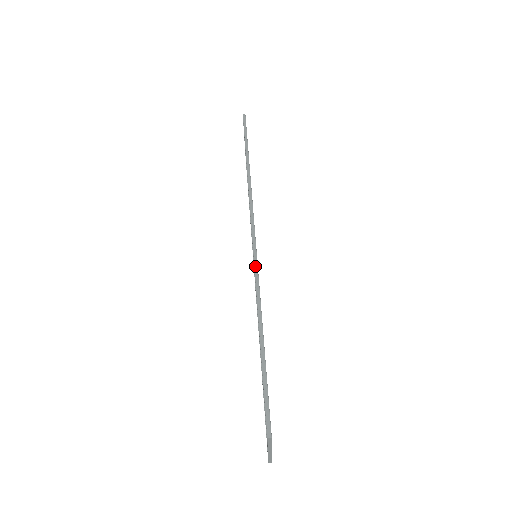
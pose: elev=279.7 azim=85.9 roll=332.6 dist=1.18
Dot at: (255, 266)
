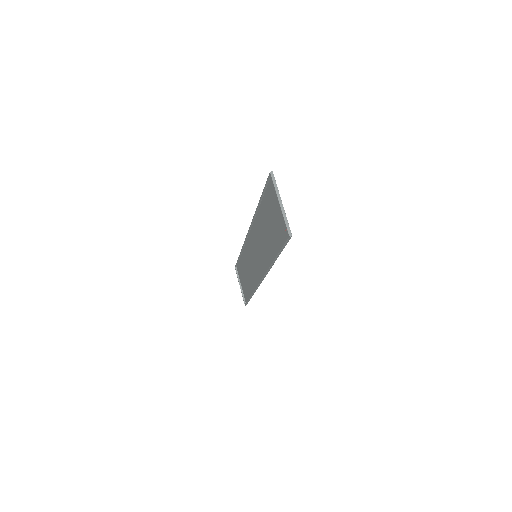
Dot at: (252, 222)
